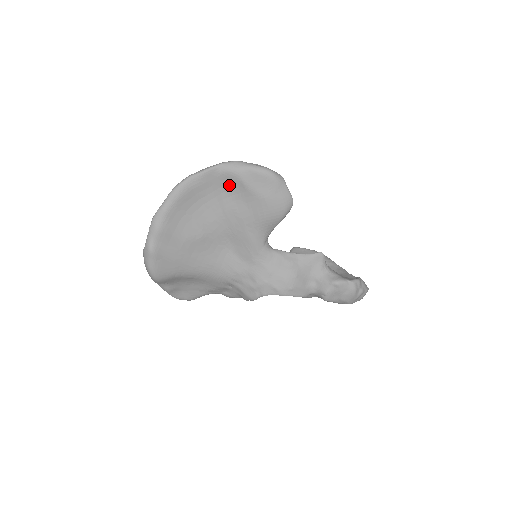
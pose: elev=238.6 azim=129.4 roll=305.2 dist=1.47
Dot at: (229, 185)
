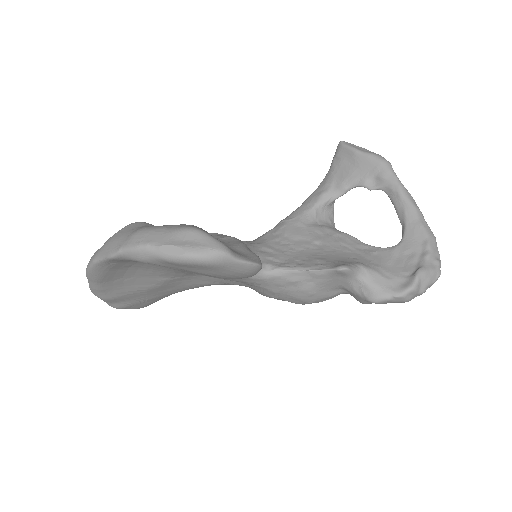
Dot at: occluded
